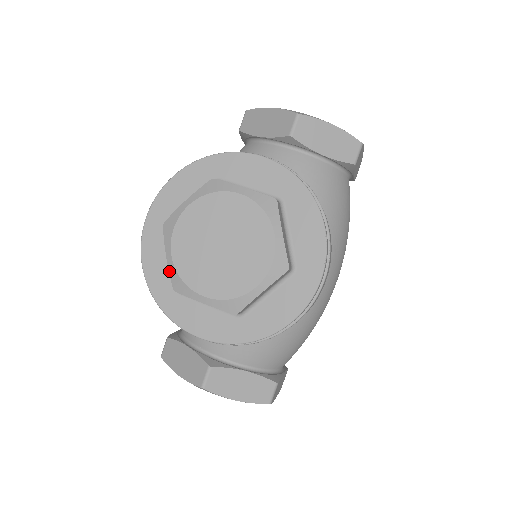
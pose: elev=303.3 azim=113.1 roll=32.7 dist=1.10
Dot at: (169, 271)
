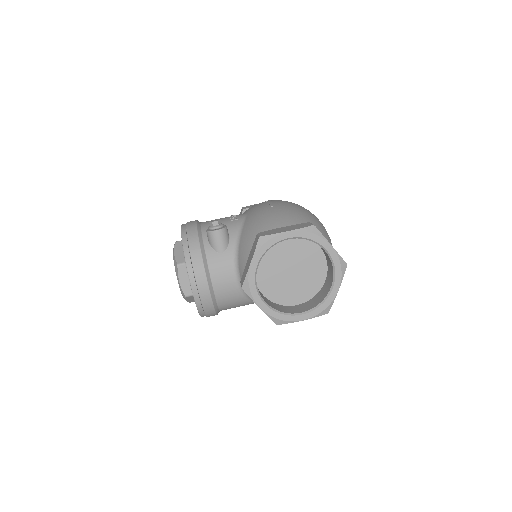
Dot at: occluded
